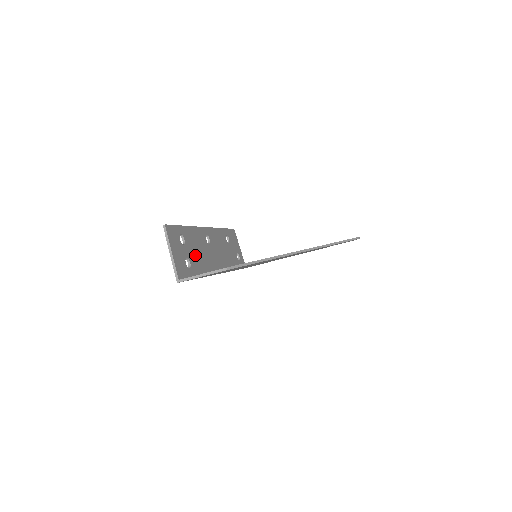
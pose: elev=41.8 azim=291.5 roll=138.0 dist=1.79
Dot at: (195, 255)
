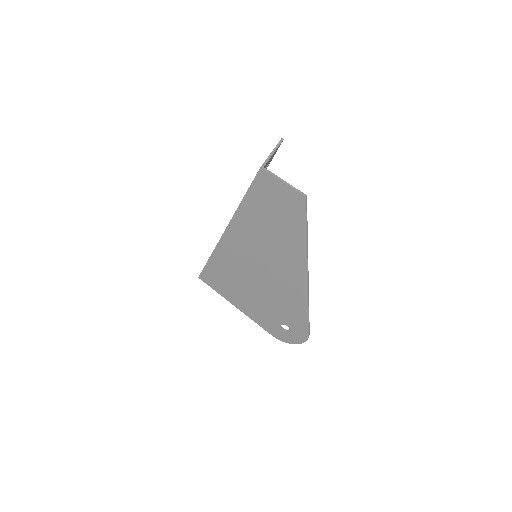
Dot at: occluded
